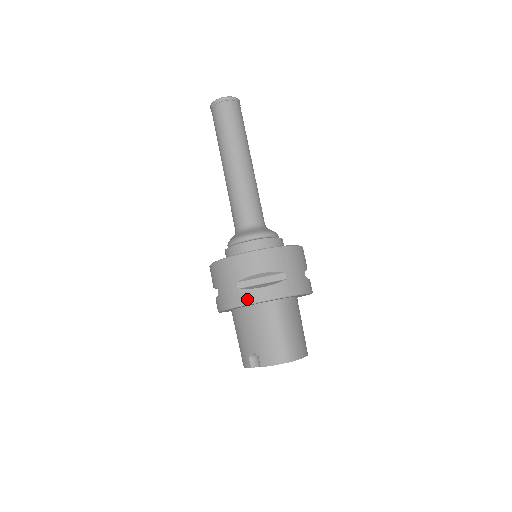
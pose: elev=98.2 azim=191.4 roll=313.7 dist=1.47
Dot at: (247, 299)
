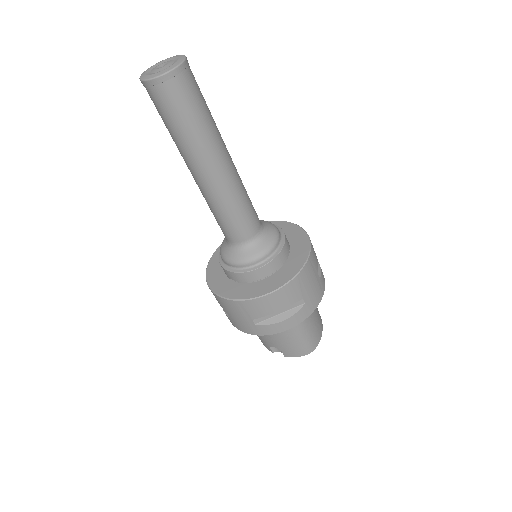
Dot at: (267, 332)
